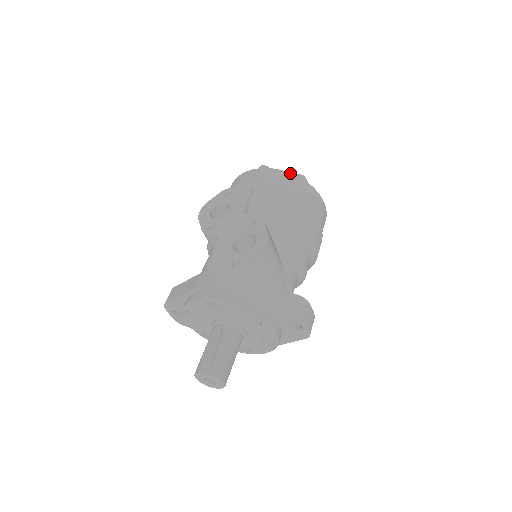
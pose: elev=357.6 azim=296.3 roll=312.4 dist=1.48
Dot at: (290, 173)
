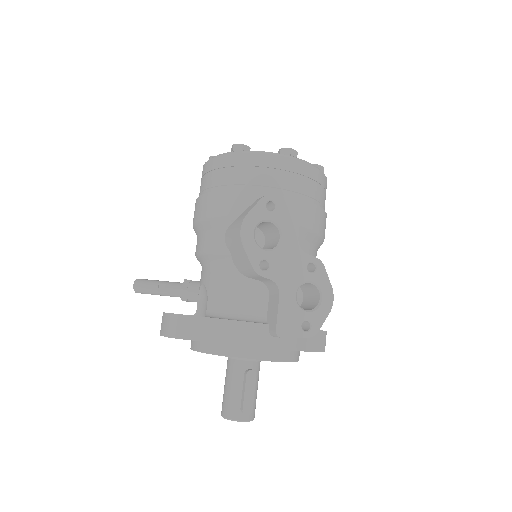
Dot at: (322, 172)
